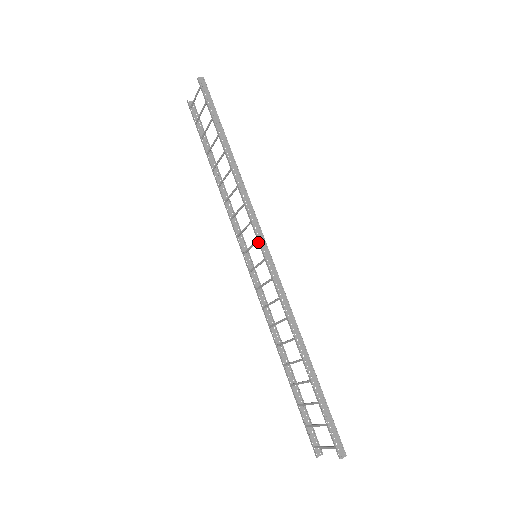
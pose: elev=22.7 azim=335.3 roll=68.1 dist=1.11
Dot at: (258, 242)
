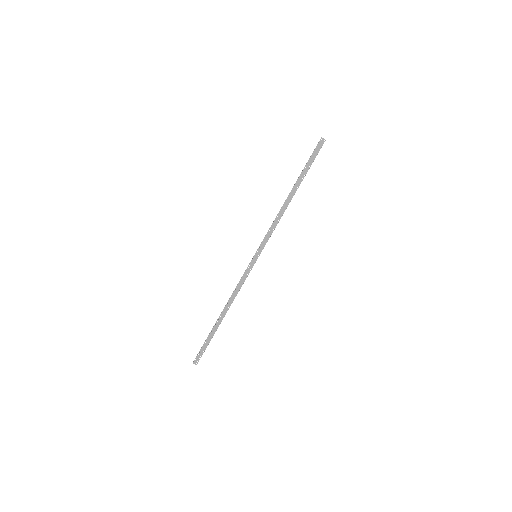
Dot at: (256, 252)
